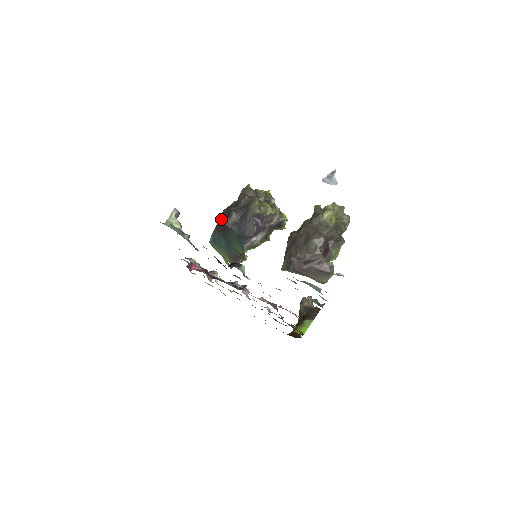
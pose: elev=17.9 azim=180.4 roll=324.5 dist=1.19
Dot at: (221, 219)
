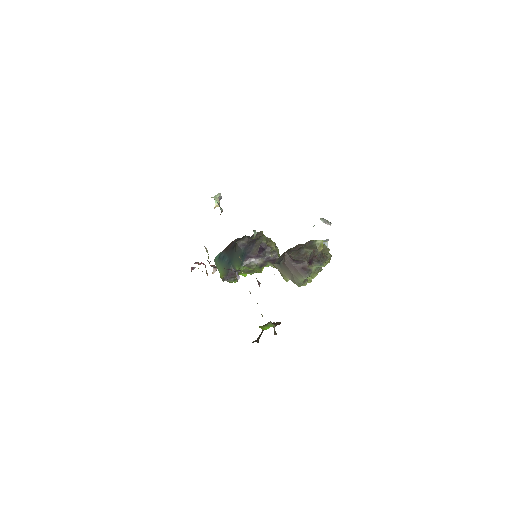
Dot at: (233, 242)
